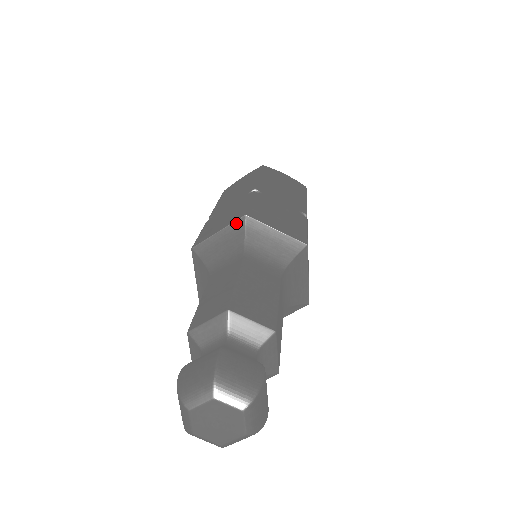
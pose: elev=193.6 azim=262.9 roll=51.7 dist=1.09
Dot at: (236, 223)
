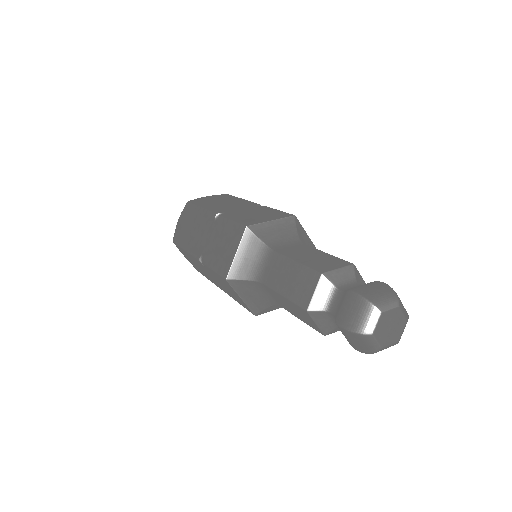
Dot at: (288, 219)
